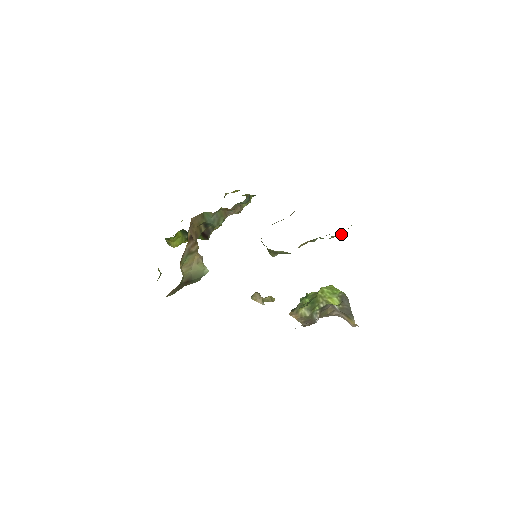
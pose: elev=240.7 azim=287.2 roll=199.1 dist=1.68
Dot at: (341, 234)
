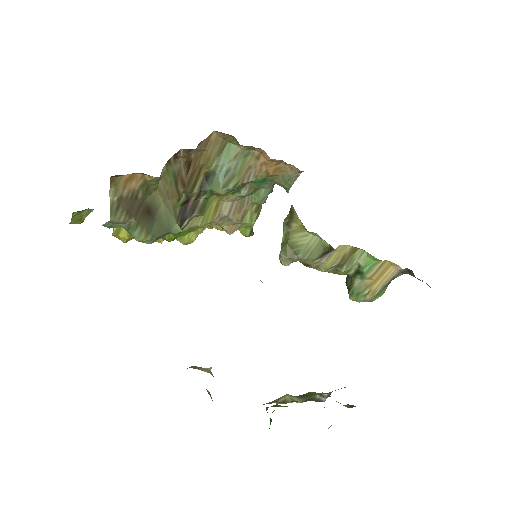
Dot at: (382, 277)
